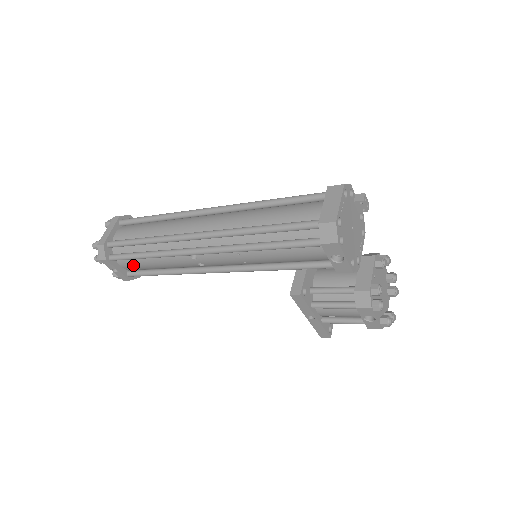
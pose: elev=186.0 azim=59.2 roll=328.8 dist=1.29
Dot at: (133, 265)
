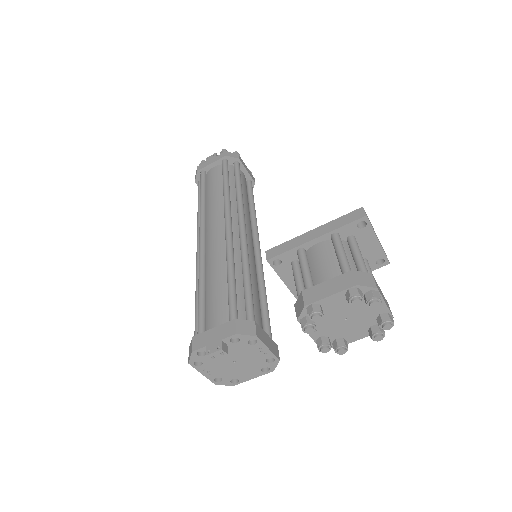
Dot at: occluded
